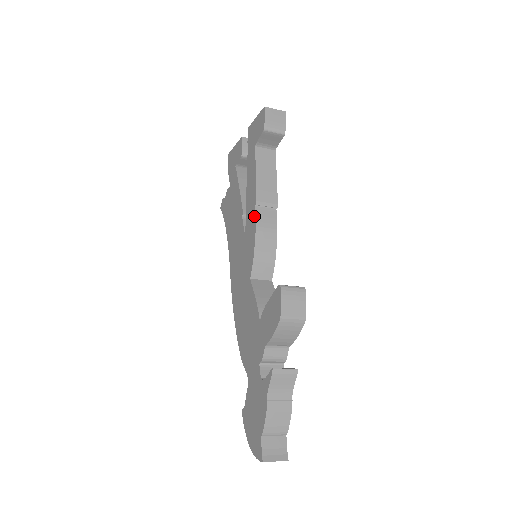
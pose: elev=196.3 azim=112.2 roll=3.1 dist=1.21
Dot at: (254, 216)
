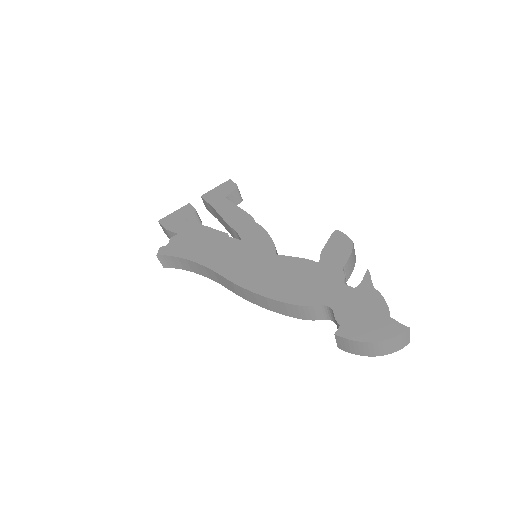
Dot at: (255, 224)
